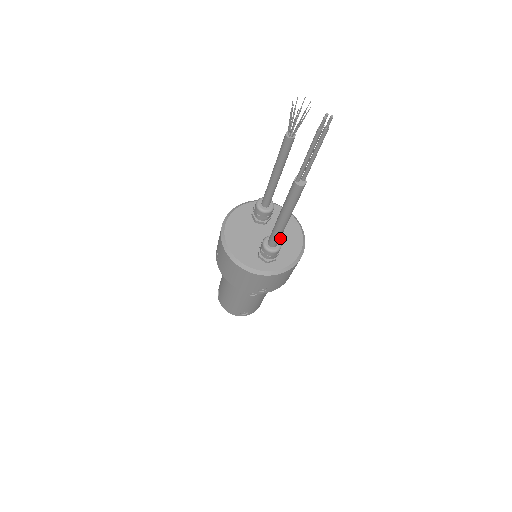
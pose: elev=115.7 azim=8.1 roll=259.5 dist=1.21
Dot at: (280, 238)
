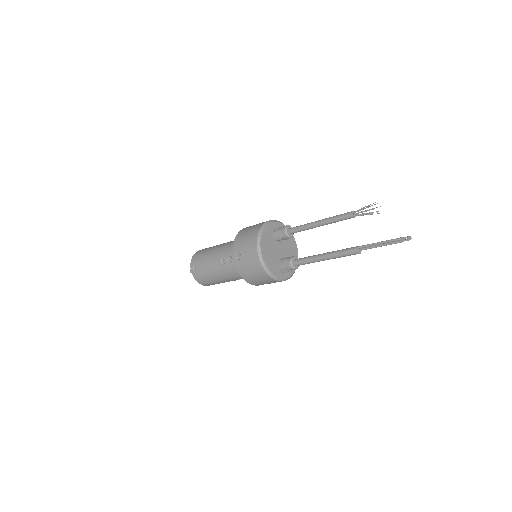
Dot at: (288, 253)
